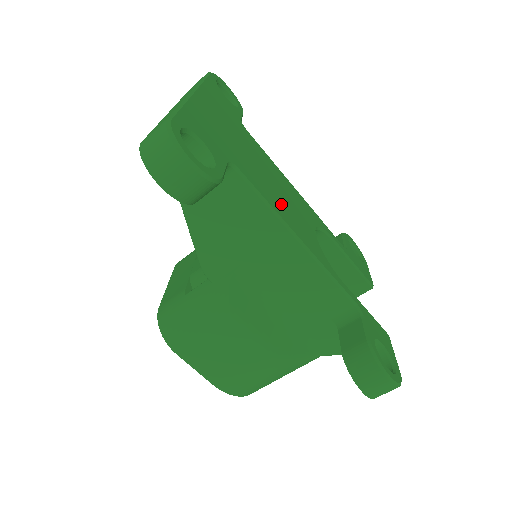
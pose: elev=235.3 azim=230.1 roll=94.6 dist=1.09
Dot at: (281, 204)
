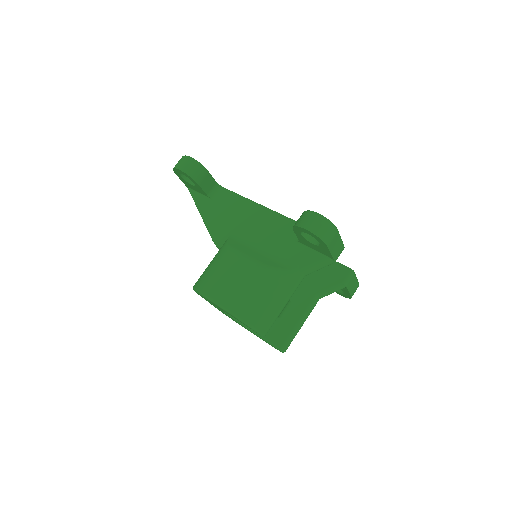
Dot at: occluded
